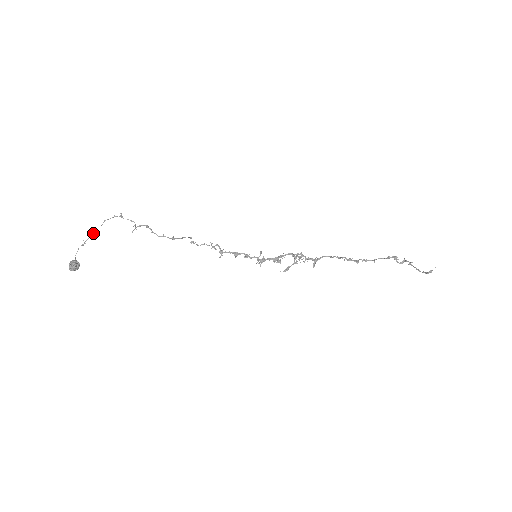
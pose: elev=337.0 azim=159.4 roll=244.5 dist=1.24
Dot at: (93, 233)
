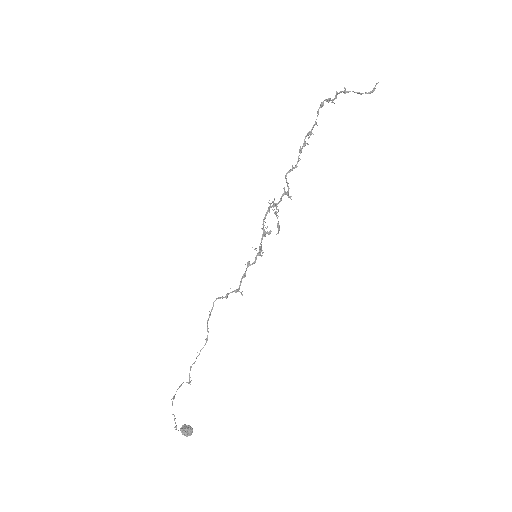
Dot at: (175, 422)
